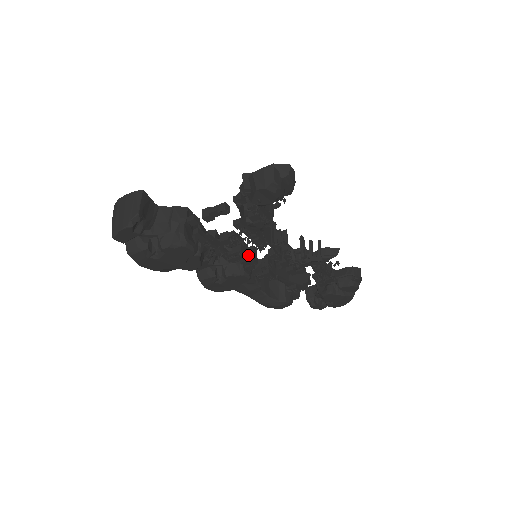
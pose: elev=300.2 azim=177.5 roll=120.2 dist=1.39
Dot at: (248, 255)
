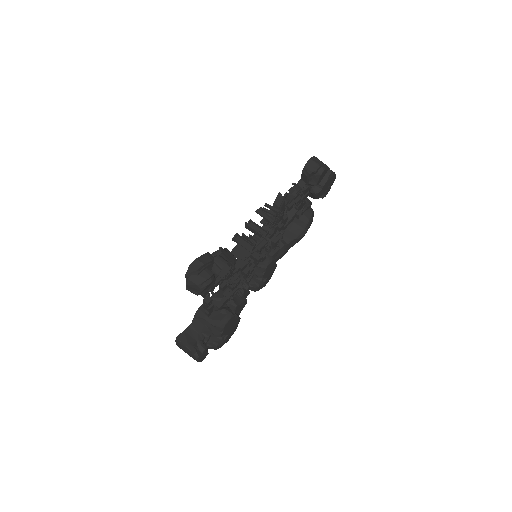
Dot at: (253, 259)
